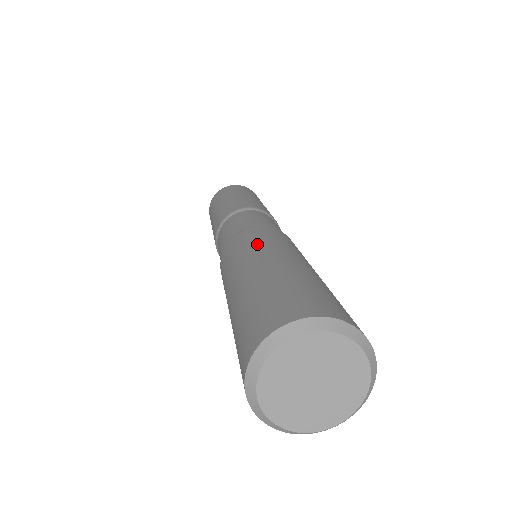
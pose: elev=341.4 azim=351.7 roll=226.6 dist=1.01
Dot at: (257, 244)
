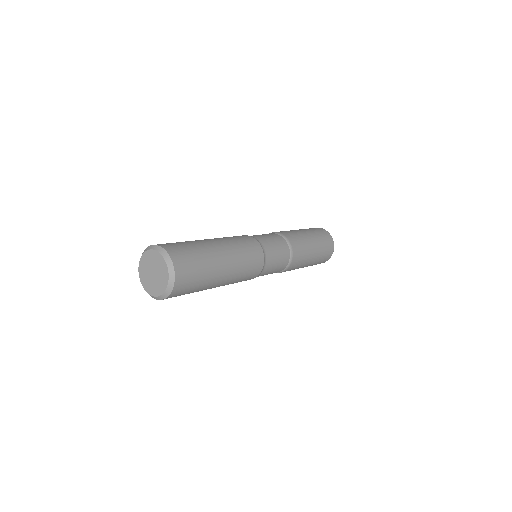
Dot at: (236, 243)
